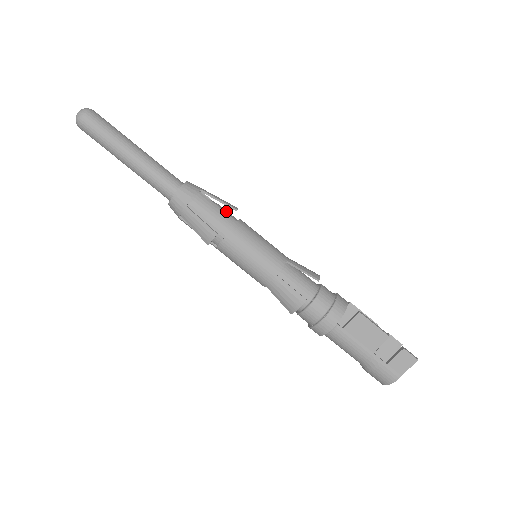
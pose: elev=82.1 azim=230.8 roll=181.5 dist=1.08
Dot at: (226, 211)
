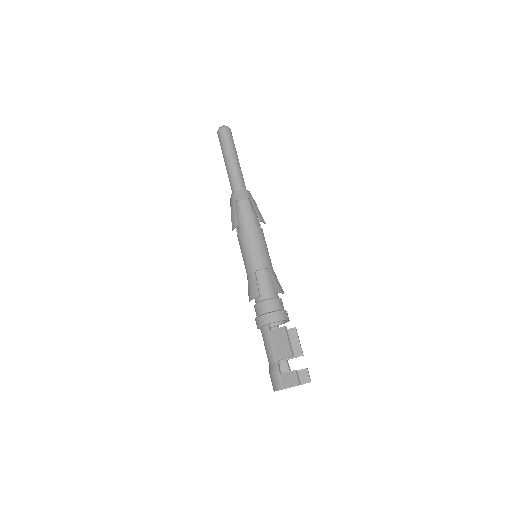
Dot at: (256, 219)
